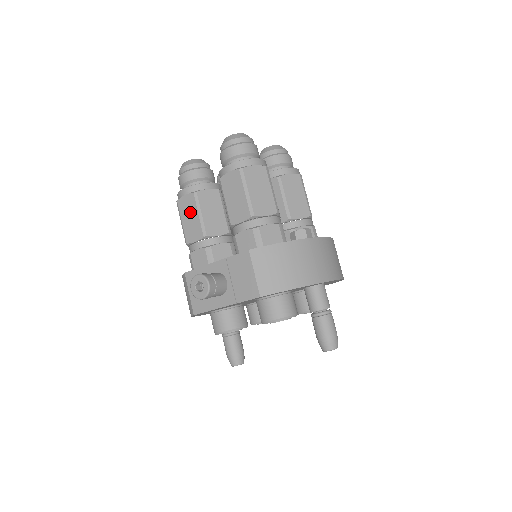
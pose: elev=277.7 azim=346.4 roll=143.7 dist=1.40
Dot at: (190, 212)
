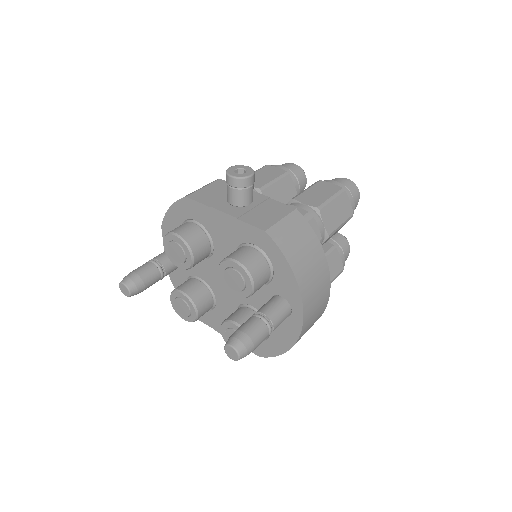
Dot at: (269, 174)
